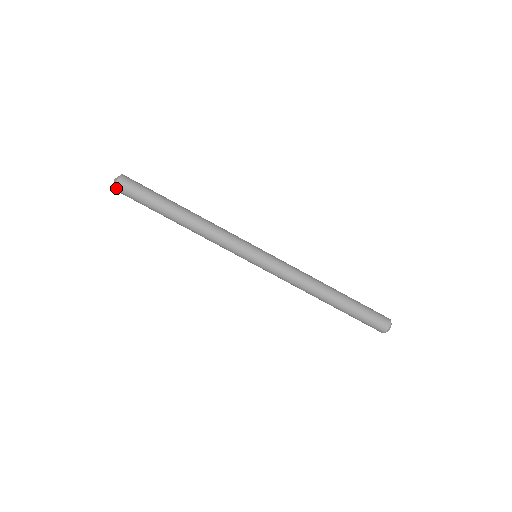
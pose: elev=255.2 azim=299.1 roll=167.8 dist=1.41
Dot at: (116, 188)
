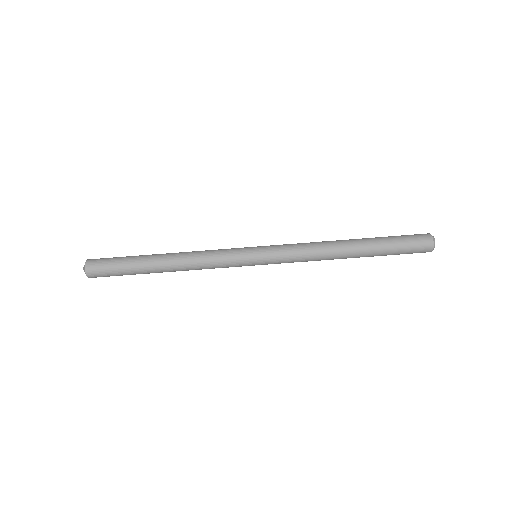
Dot at: occluded
